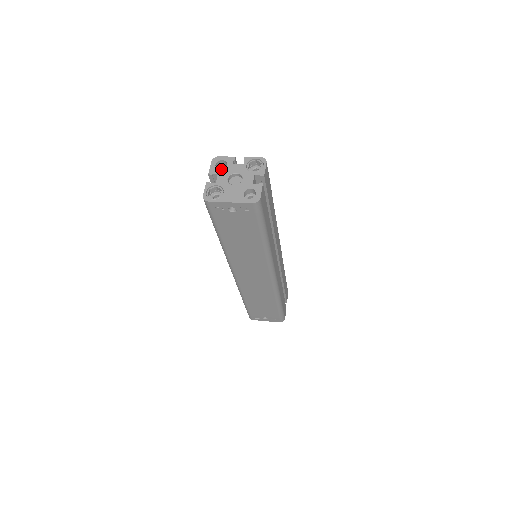
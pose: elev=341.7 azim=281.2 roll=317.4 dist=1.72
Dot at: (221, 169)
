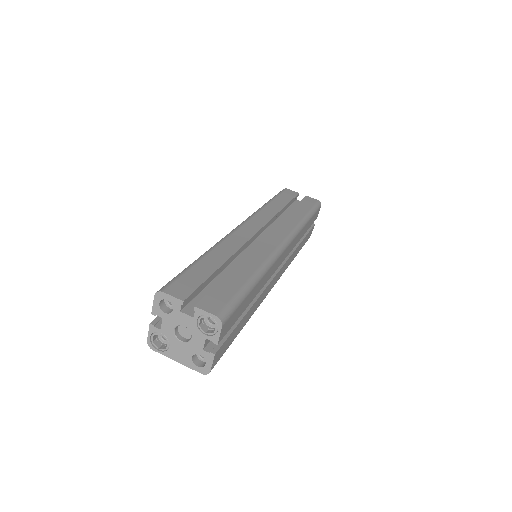
Dot at: (166, 313)
